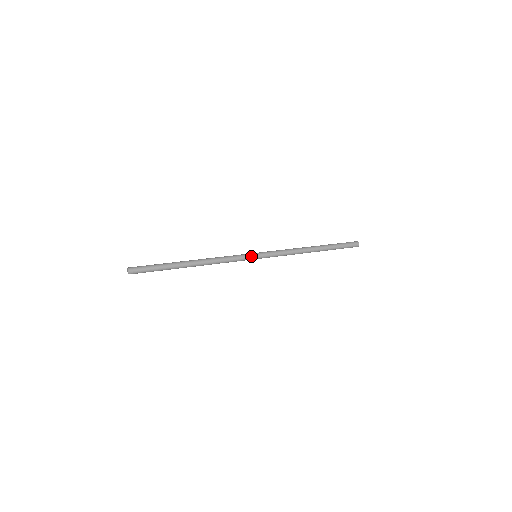
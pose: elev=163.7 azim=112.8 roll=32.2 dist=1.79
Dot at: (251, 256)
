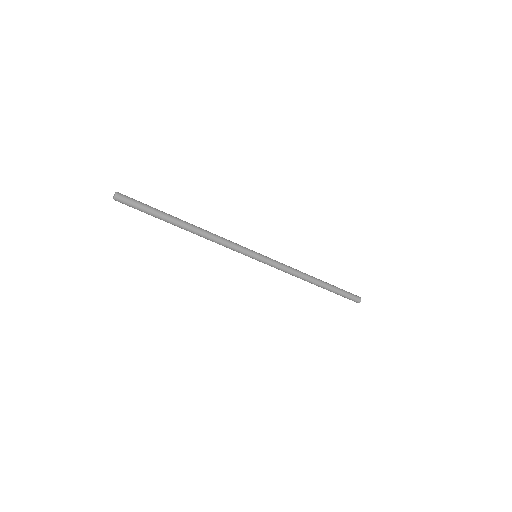
Dot at: (251, 250)
